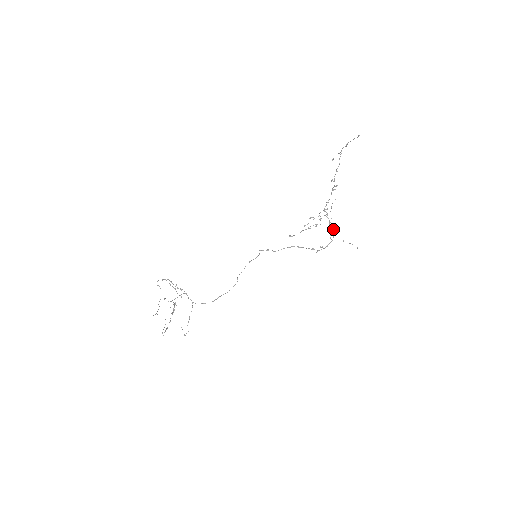
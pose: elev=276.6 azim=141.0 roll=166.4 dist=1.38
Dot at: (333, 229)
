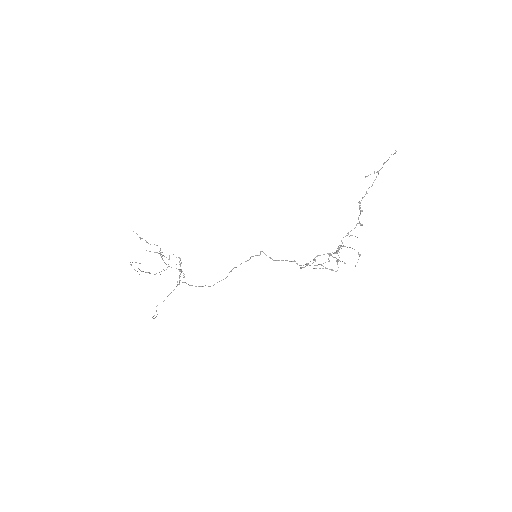
Dot at: (336, 250)
